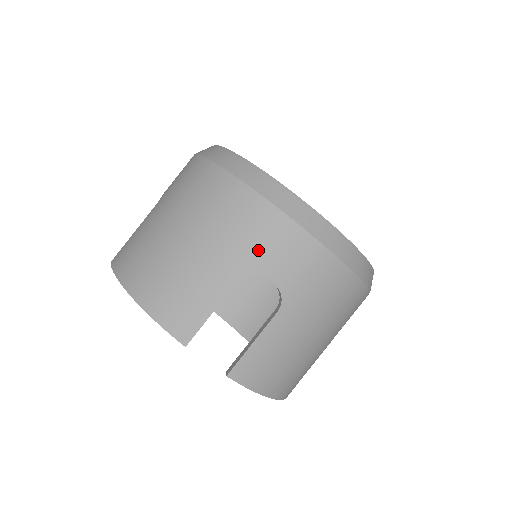
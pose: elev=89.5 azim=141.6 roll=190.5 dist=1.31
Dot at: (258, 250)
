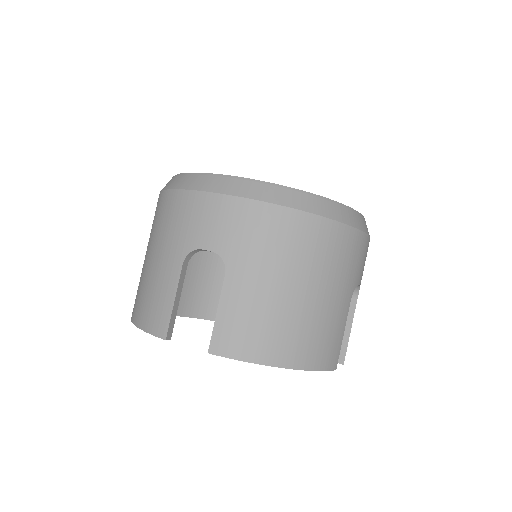
Dot at: (356, 269)
